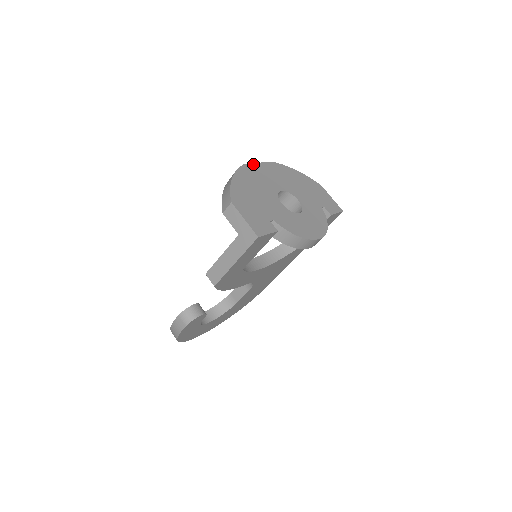
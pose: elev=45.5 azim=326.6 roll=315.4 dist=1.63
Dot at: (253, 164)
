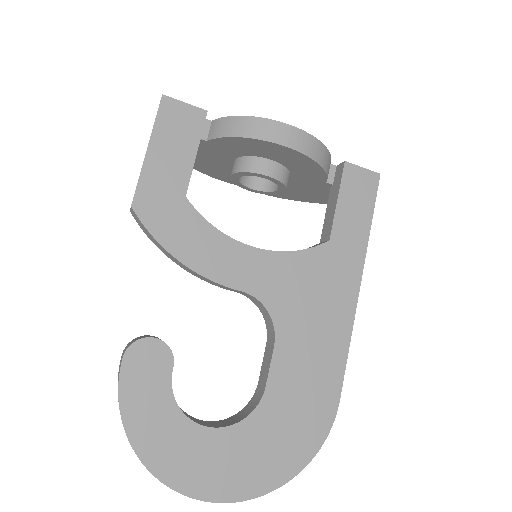
Dot at: occluded
